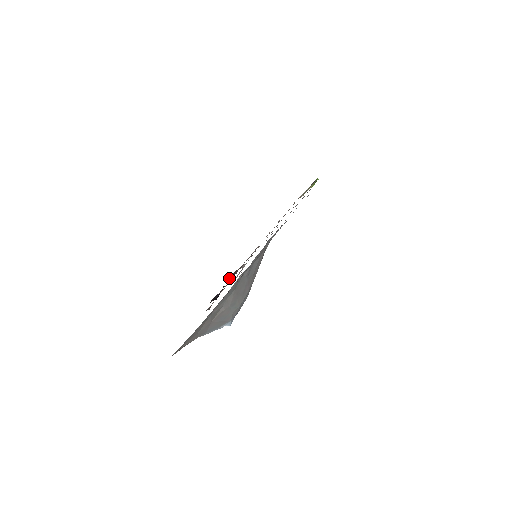
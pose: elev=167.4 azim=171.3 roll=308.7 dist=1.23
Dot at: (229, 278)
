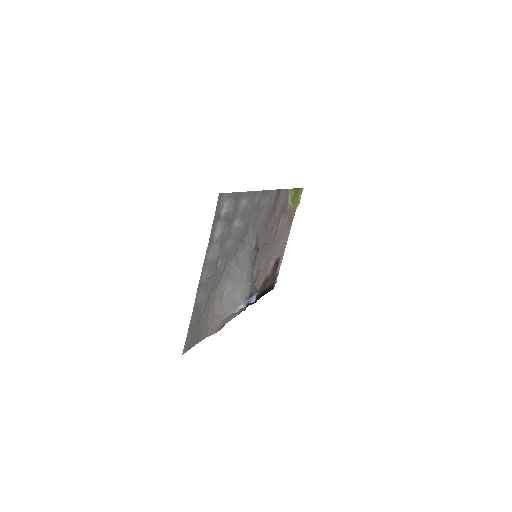
Dot at: (266, 288)
